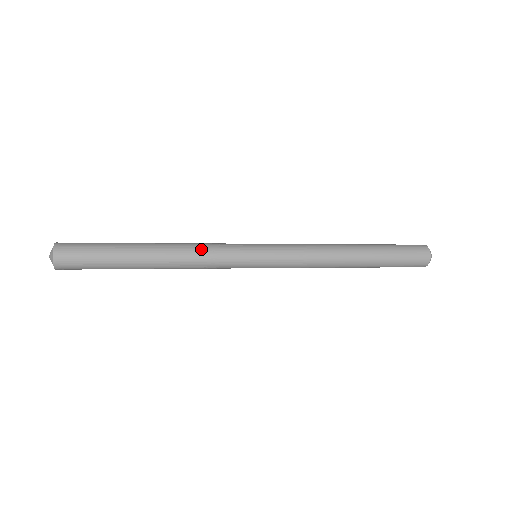
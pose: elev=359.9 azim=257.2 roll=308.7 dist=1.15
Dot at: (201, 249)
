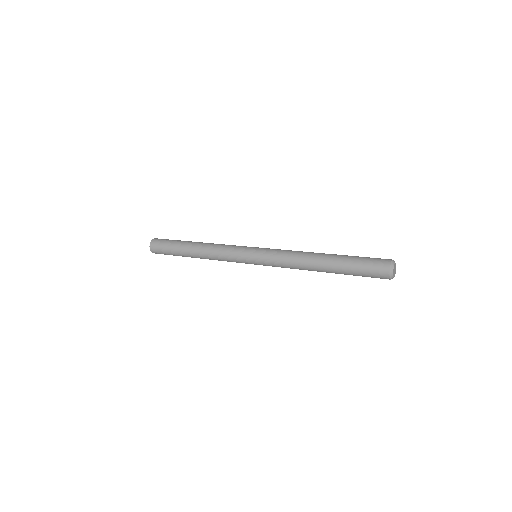
Dot at: (220, 247)
